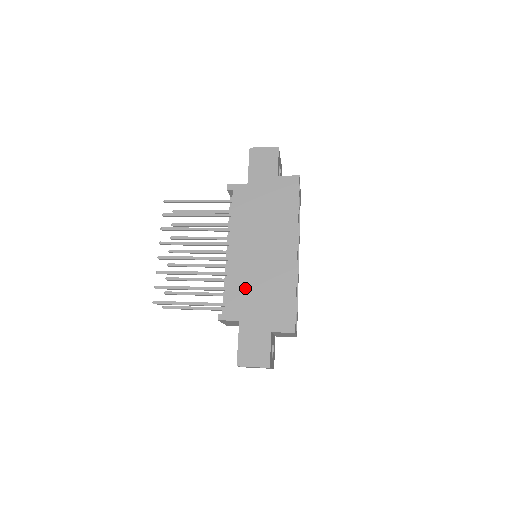
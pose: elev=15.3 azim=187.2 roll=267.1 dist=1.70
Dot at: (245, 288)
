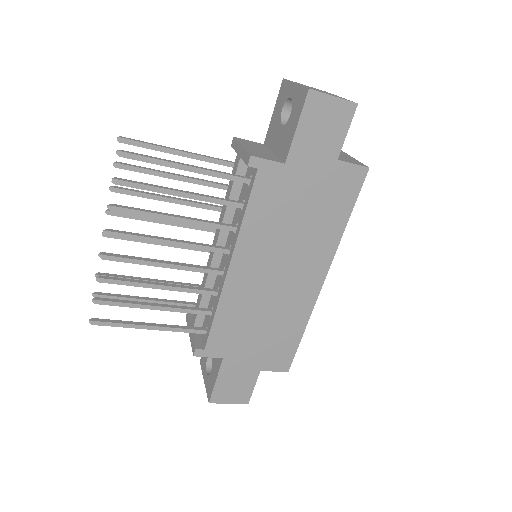
Dot at: (240, 321)
